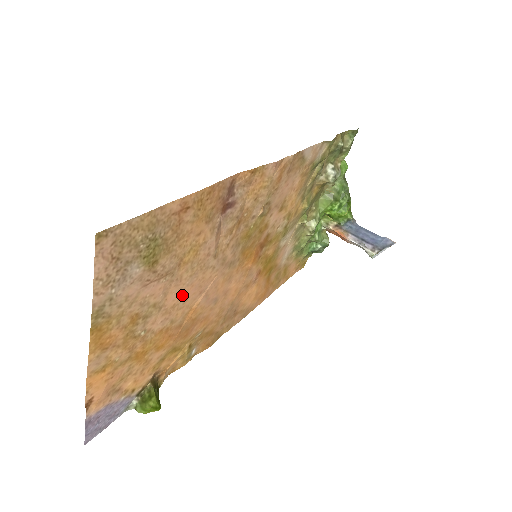
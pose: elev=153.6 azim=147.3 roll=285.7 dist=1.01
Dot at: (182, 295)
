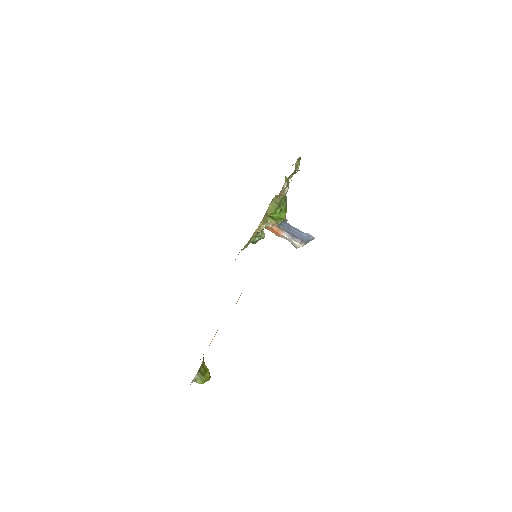
Dot at: occluded
